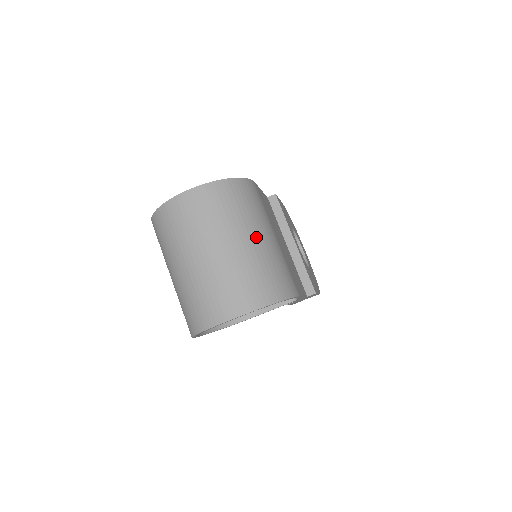
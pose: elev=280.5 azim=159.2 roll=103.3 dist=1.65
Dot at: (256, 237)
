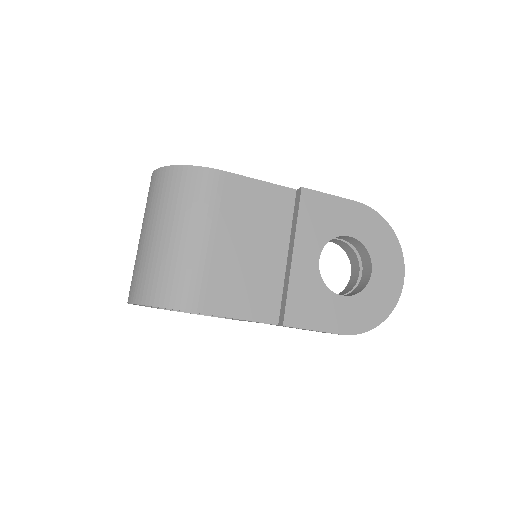
Dot at: (169, 233)
